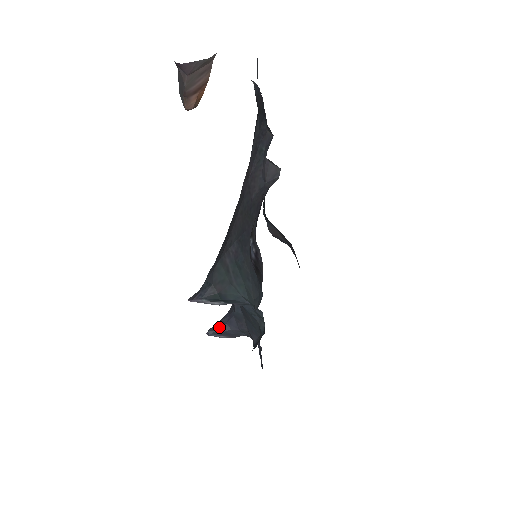
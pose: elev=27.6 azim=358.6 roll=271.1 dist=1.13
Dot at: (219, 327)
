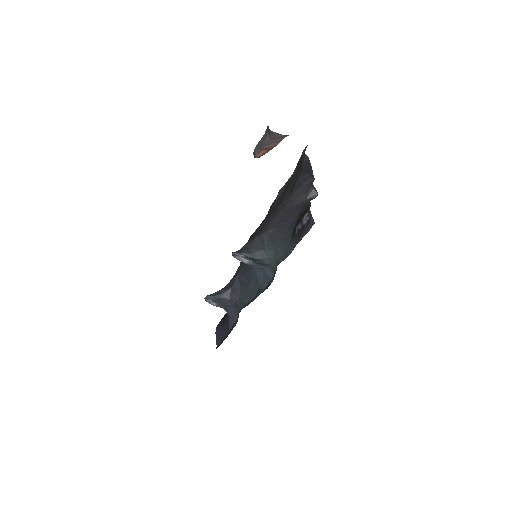
Dot at: (216, 295)
